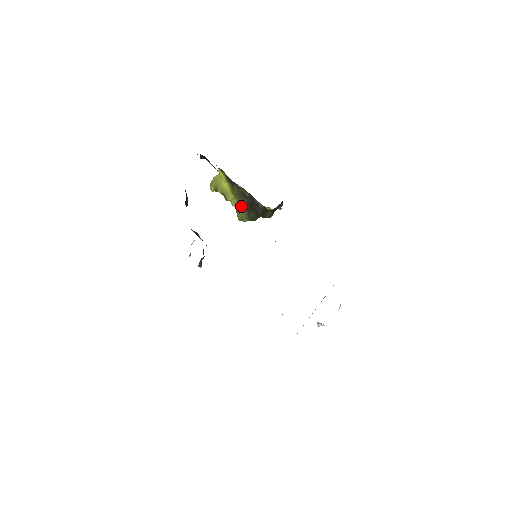
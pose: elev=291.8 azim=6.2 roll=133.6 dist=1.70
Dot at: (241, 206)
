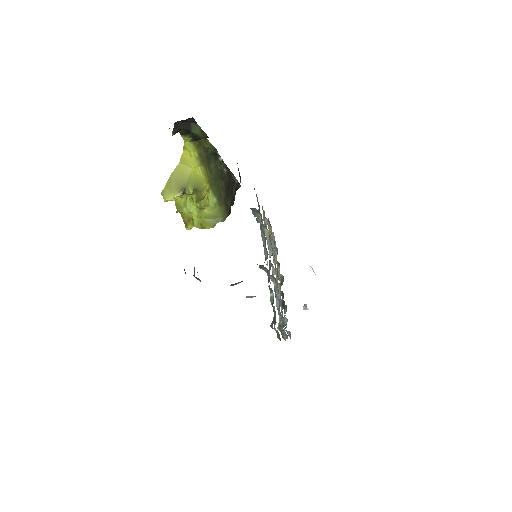
Dot at: (217, 198)
